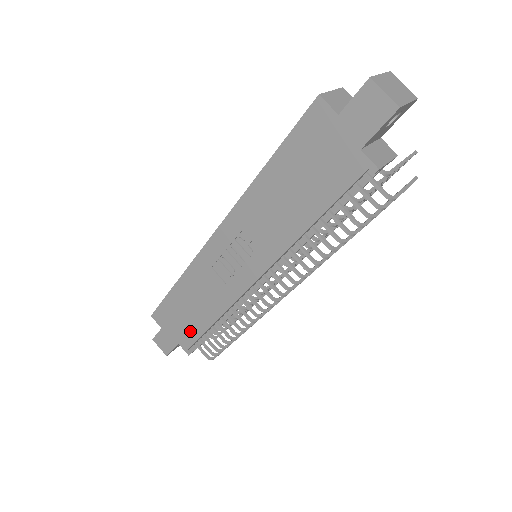
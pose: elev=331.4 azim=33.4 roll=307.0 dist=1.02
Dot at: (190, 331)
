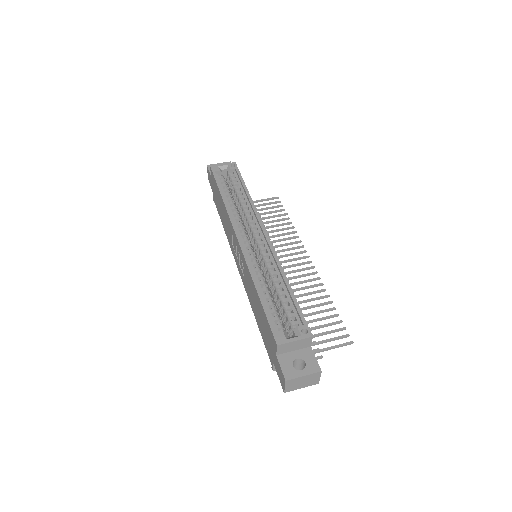
Dot at: (217, 205)
